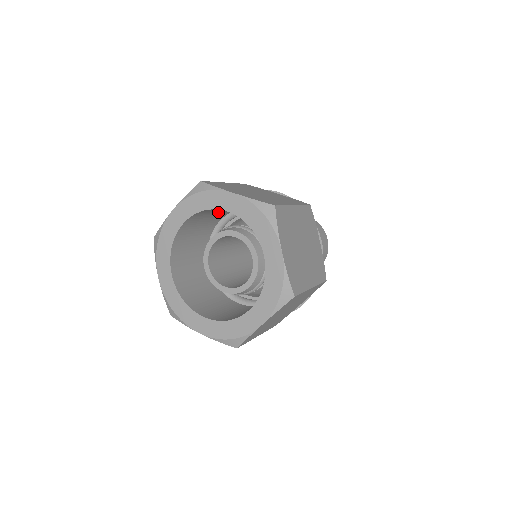
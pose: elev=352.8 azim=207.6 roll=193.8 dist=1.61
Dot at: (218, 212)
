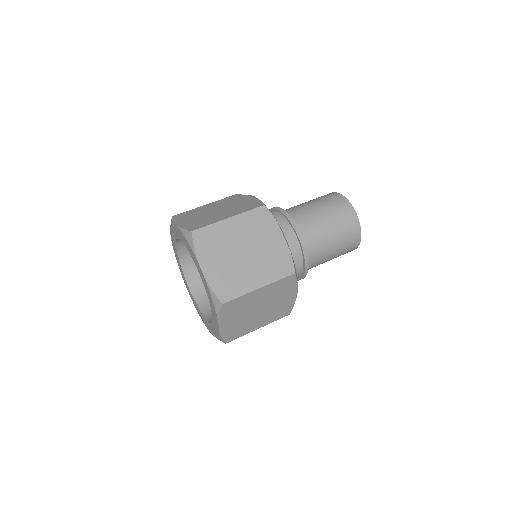
Dot at: occluded
